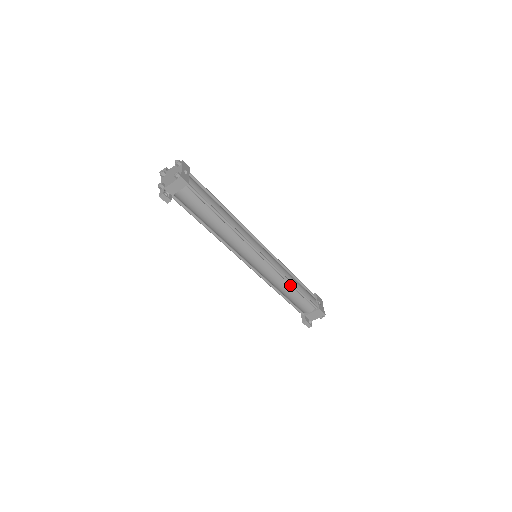
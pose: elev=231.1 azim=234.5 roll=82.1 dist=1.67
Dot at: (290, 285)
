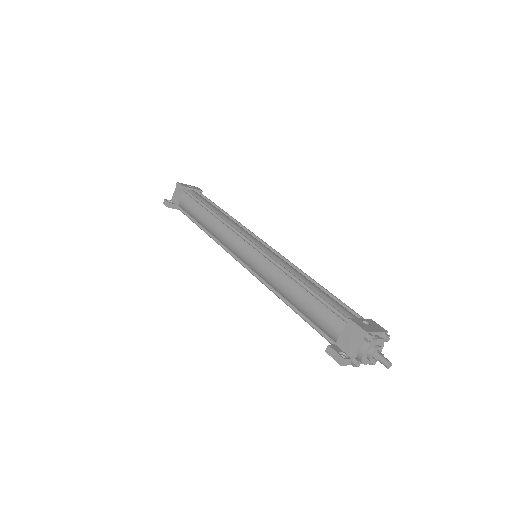
Dot at: (295, 282)
